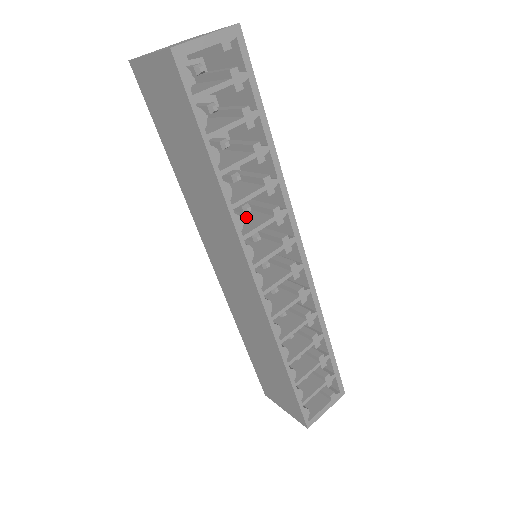
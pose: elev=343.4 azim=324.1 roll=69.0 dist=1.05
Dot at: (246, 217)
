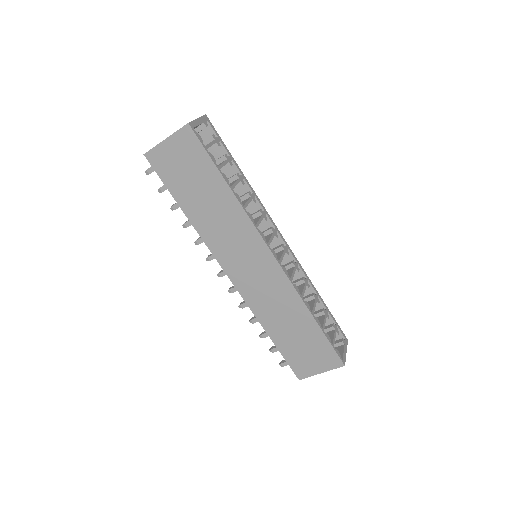
Dot at: occluded
